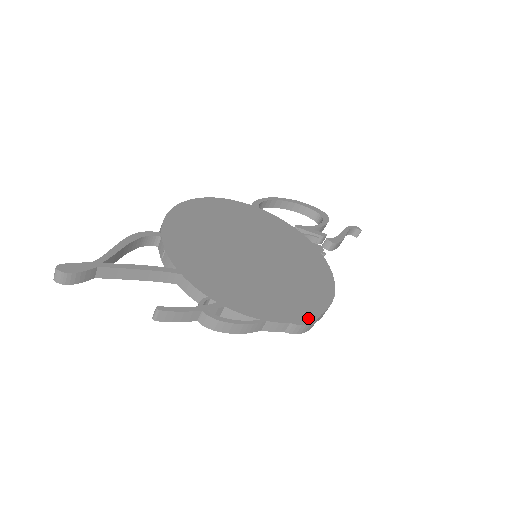
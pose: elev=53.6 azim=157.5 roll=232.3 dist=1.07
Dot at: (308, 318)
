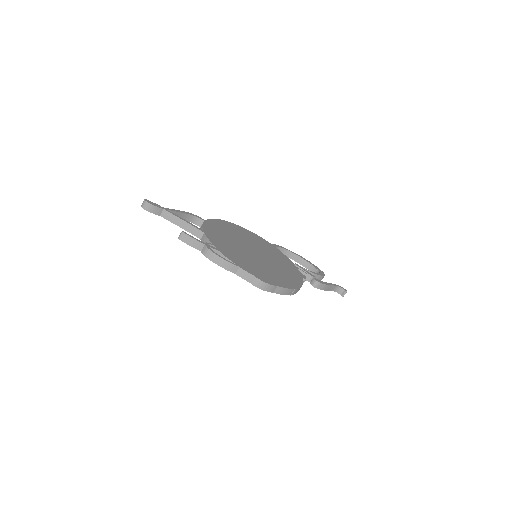
Dot at: (267, 281)
